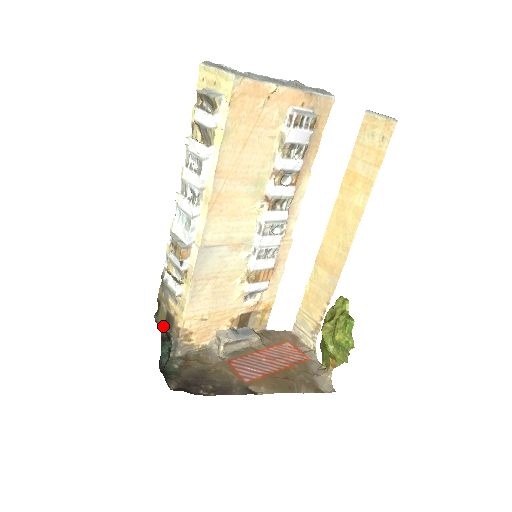
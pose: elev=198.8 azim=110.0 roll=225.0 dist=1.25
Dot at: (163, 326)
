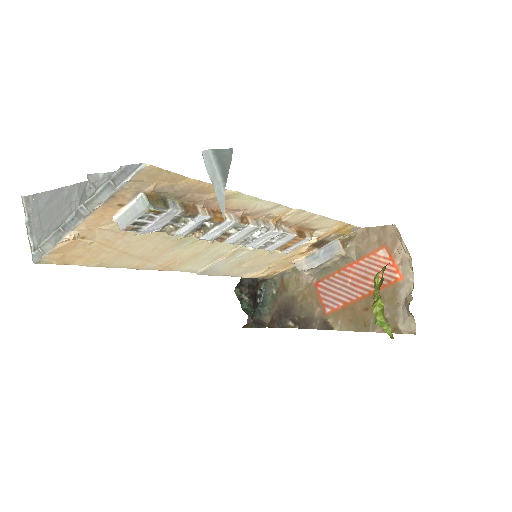
Dot at: occluded
